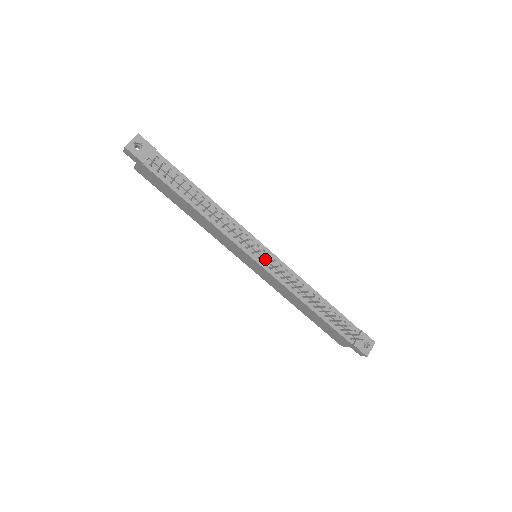
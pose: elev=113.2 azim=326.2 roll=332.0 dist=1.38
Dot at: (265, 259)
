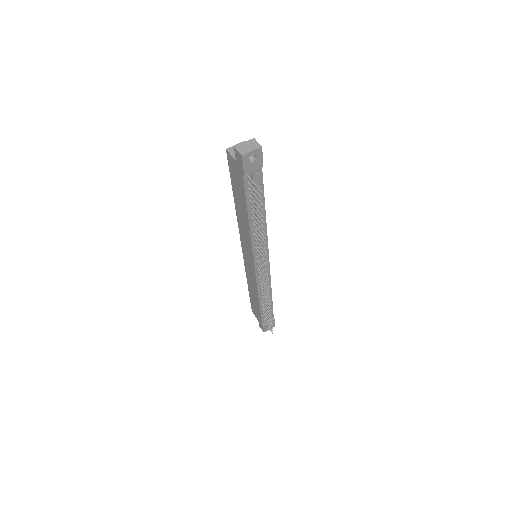
Dot at: occluded
